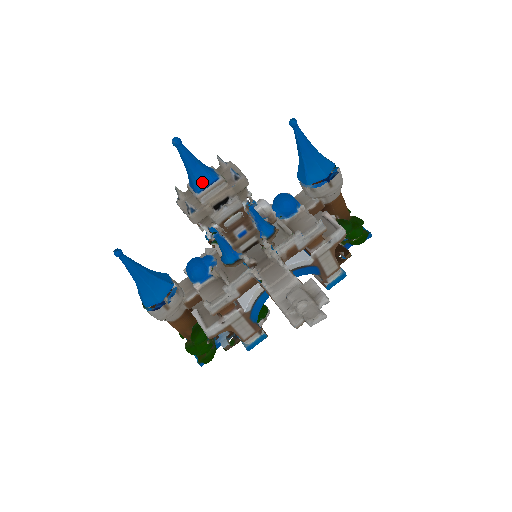
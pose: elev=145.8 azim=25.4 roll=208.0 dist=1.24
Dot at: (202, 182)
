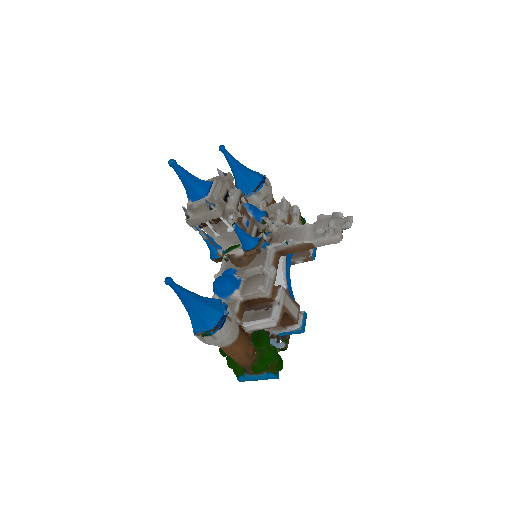
Dot at: (204, 188)
